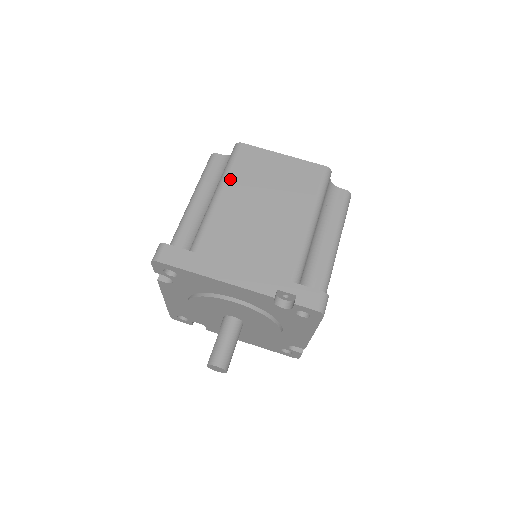
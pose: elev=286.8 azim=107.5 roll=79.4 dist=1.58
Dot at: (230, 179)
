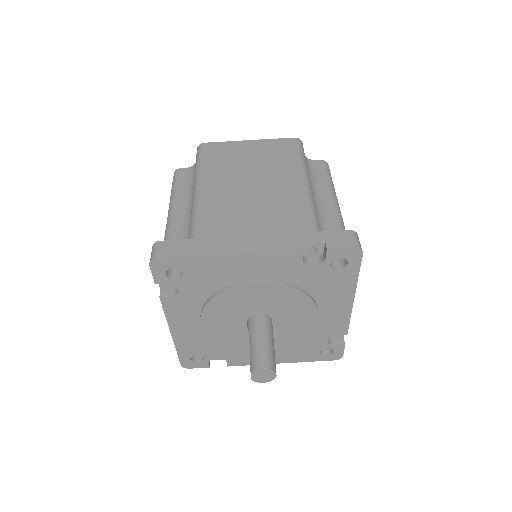
Dot at: (205, 171)
